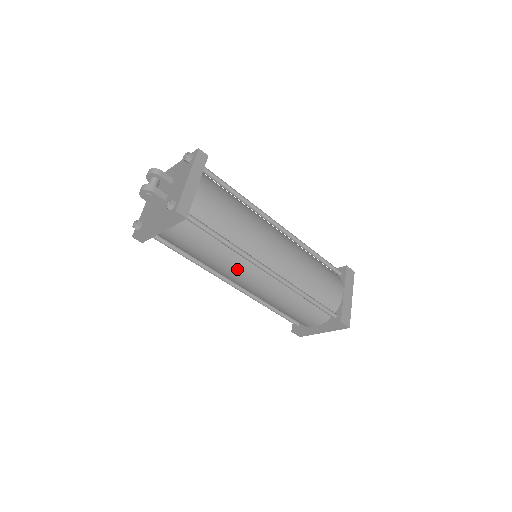
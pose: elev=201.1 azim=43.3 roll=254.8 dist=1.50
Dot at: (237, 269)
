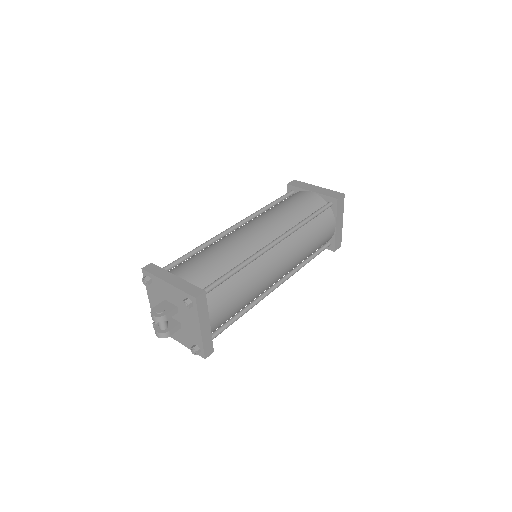
Dot at: occluded
